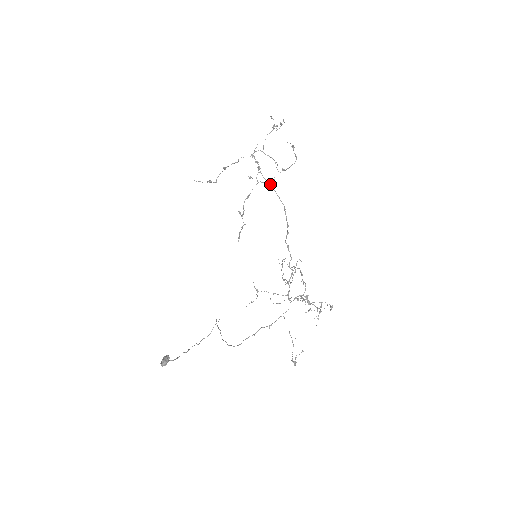
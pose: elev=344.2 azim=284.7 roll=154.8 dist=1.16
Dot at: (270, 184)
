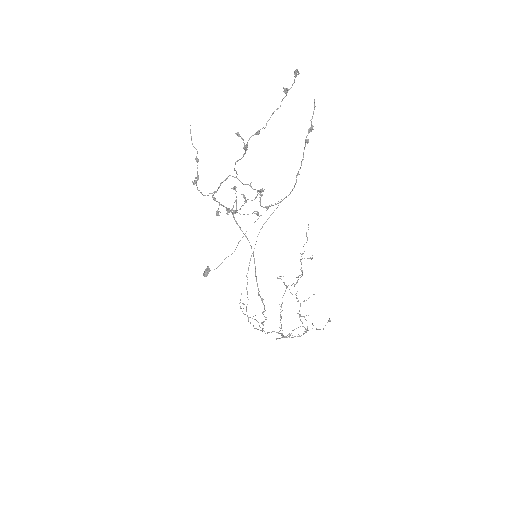
Dot at: (243, 233)
